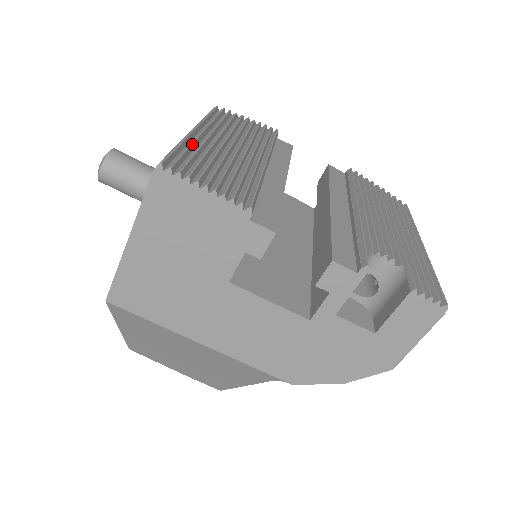
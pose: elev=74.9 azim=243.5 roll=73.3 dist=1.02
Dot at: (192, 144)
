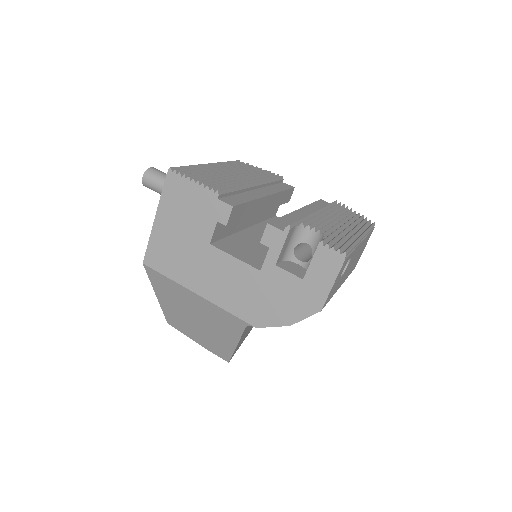
Dot at: (200, 167)
